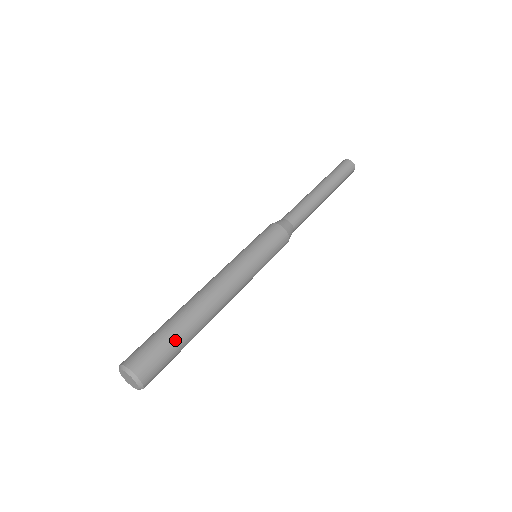
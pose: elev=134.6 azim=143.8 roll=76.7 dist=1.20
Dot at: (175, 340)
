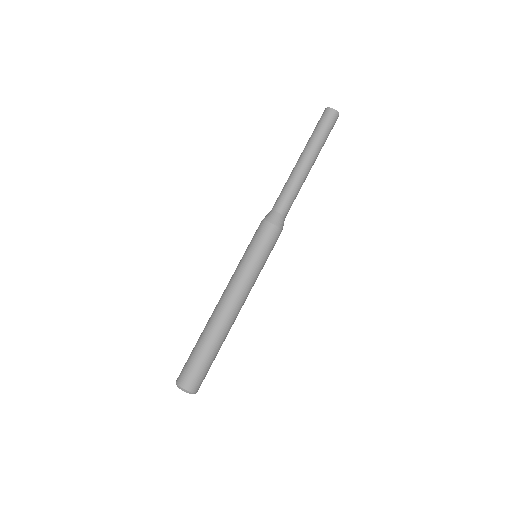
Dot at: (212, 359)
